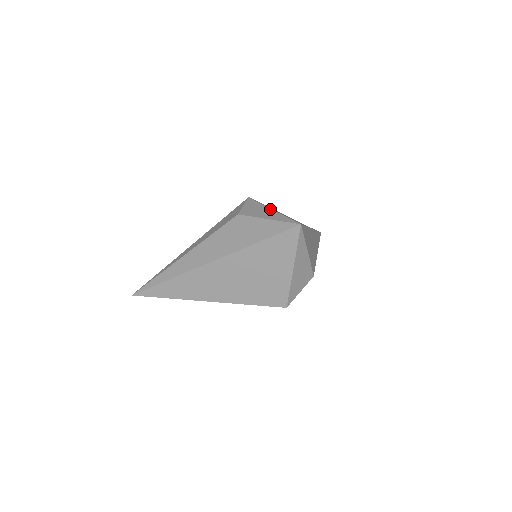
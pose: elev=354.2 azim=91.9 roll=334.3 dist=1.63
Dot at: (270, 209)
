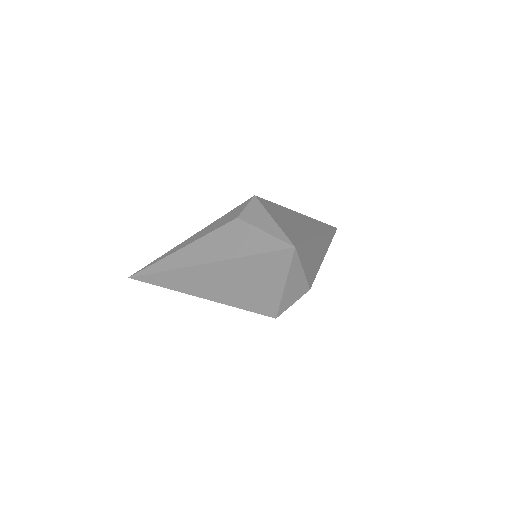
Dot at: (271, 218)
